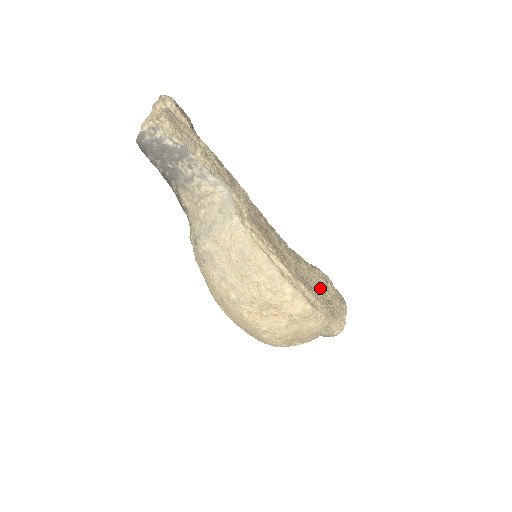
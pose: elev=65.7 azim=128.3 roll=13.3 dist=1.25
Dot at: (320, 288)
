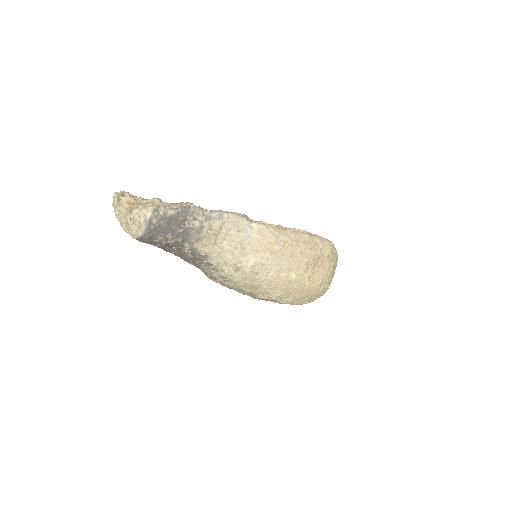
Dot at: occluded
